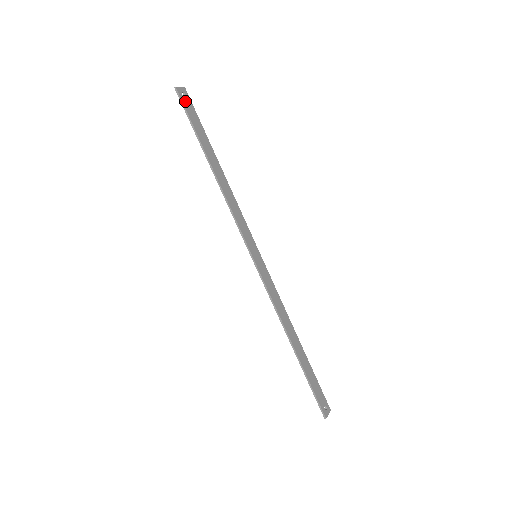
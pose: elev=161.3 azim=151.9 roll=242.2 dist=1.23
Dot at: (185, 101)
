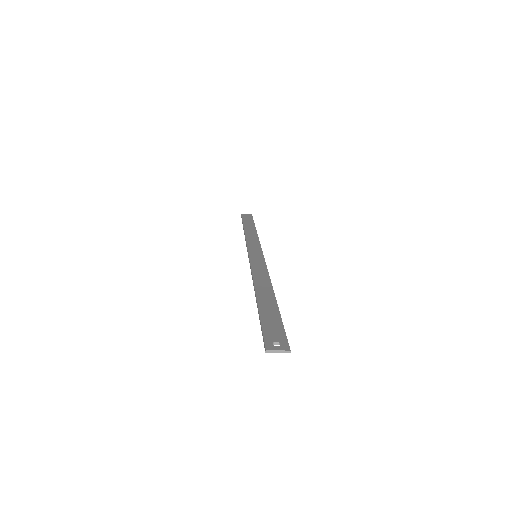
Dot at: (245, 216)
